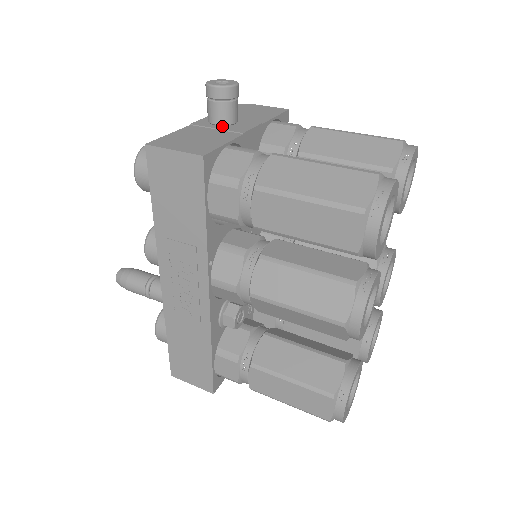
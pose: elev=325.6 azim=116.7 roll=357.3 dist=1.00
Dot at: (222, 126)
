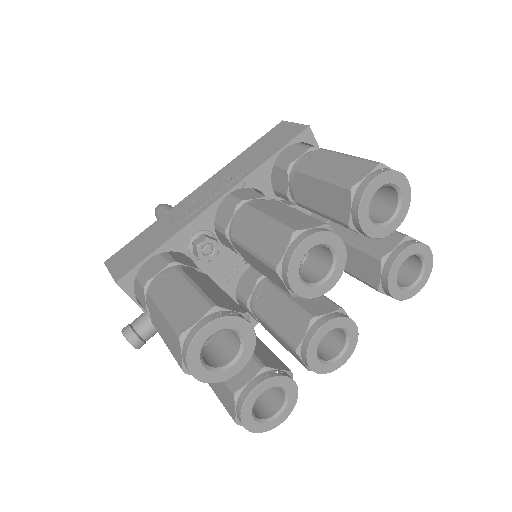
Dot at: occluded
